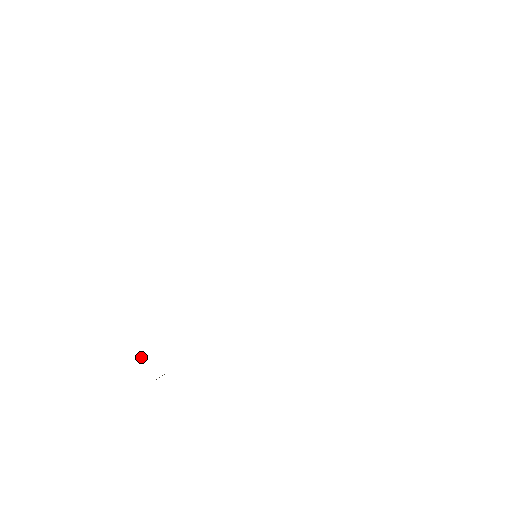
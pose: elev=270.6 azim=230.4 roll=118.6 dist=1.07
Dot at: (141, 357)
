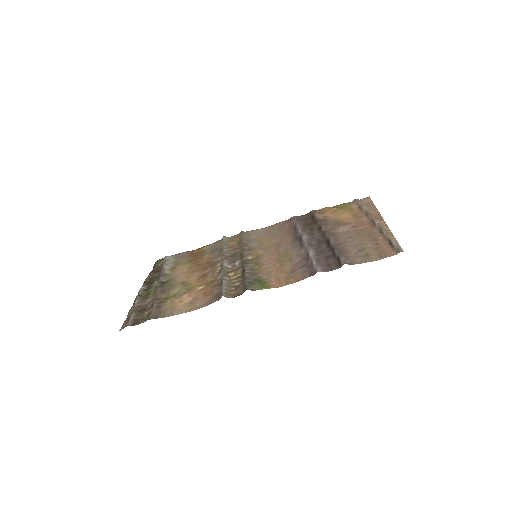
Dot at: (156, 281)
